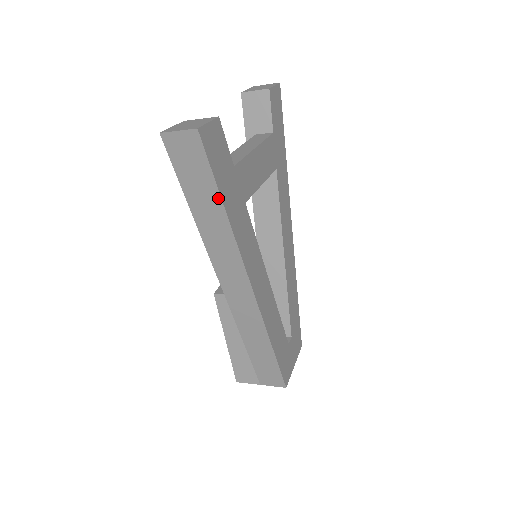
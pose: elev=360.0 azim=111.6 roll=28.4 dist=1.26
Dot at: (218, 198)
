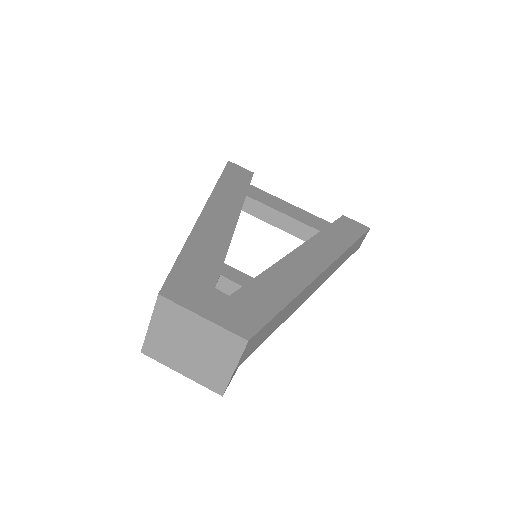
Dot at: (220, 177)
